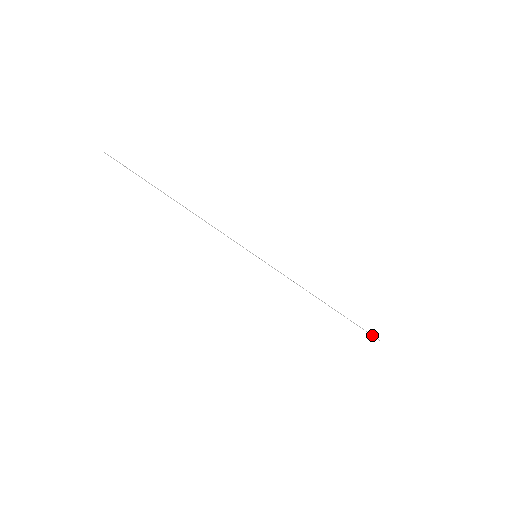
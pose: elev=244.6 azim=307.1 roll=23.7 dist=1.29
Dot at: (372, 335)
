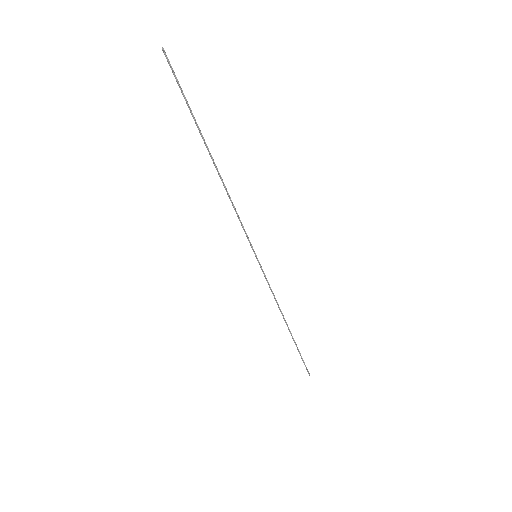
Dot at: (307, 369)
